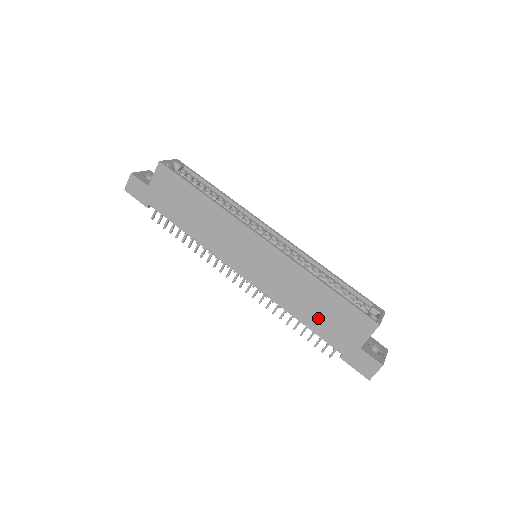
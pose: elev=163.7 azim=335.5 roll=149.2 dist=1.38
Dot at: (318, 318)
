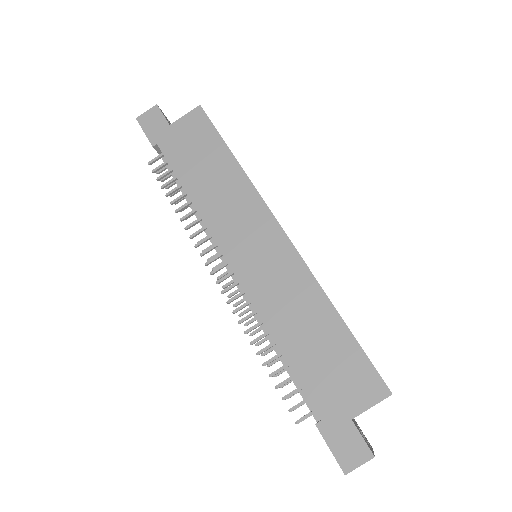
Dot at: (309, 356)
